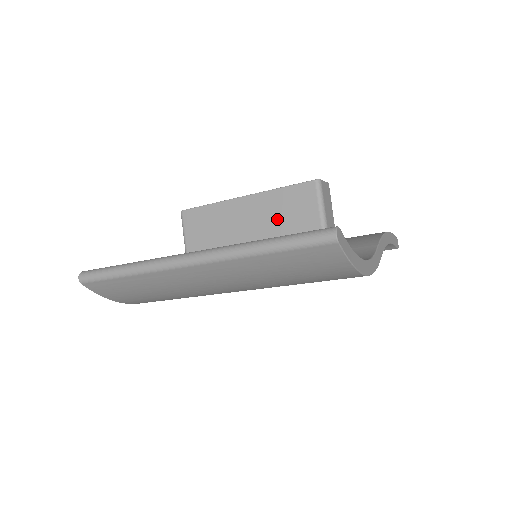
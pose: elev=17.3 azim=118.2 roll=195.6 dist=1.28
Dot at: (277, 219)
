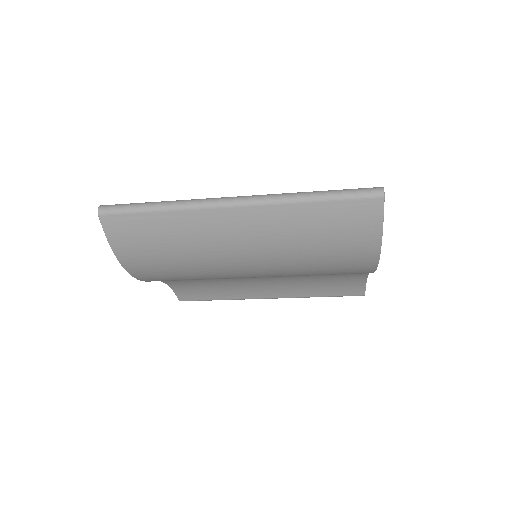
Dot at: occluded
